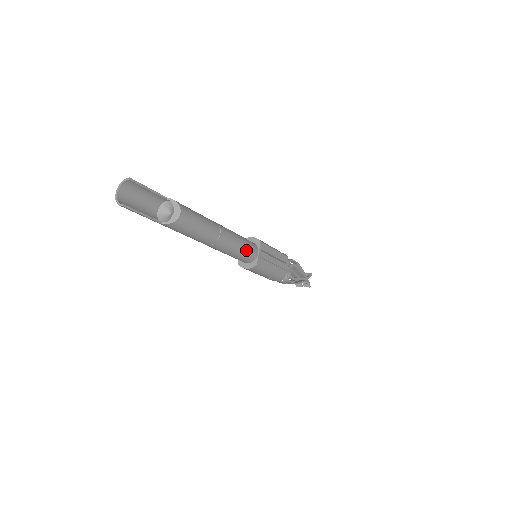
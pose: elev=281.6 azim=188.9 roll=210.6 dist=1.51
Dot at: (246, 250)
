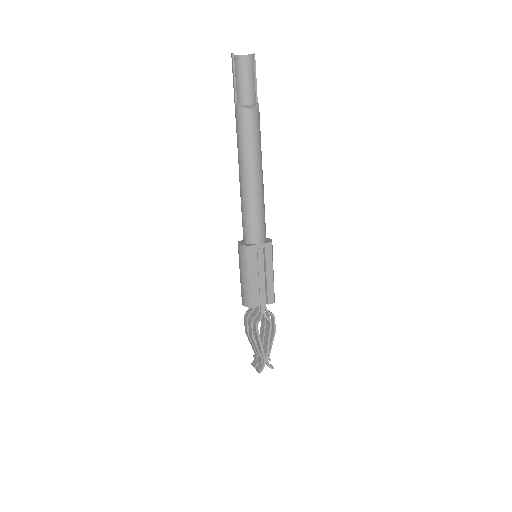
Dot at: (256, 222)
